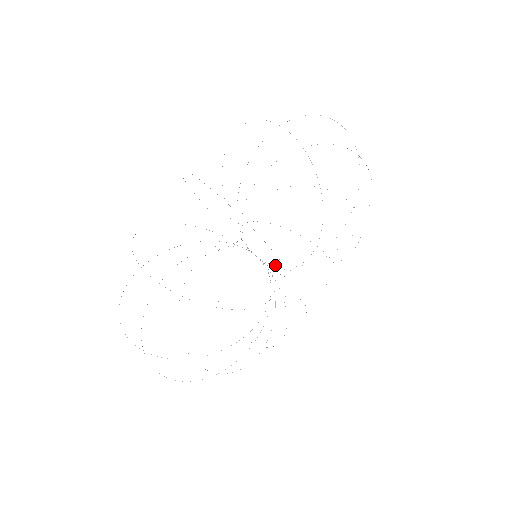
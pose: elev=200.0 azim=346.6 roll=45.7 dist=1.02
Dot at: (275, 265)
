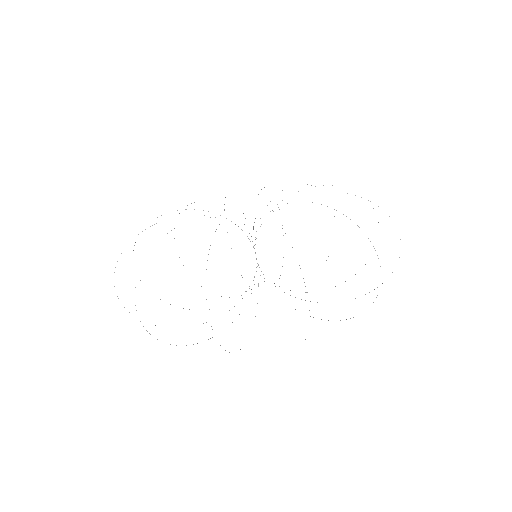
Dot at: occluded
